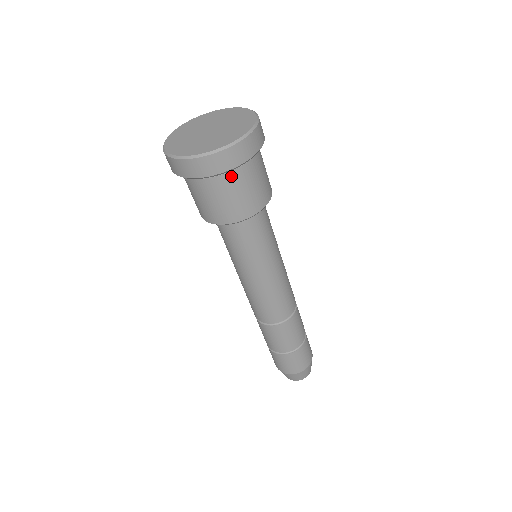
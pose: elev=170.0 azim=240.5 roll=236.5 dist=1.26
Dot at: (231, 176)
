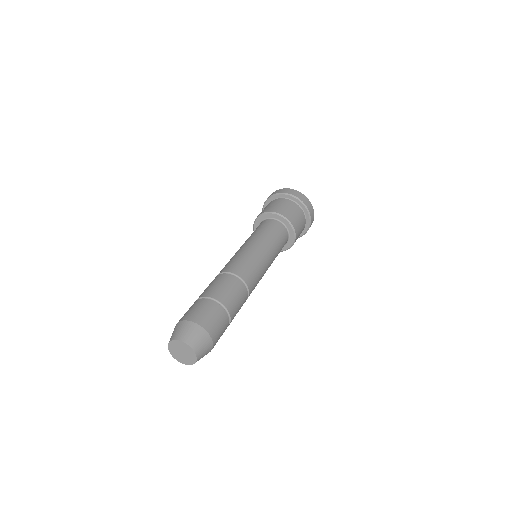
Dot at: (277, 200)
